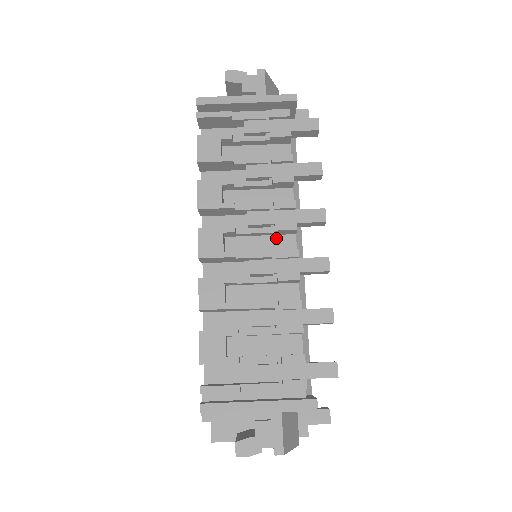
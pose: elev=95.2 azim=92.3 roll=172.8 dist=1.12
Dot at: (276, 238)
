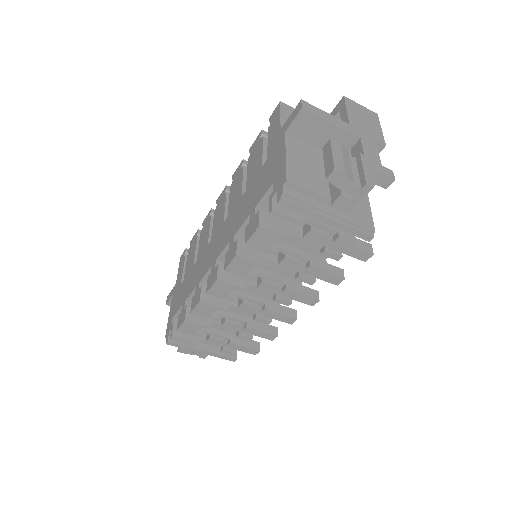
Dot at: occluded
